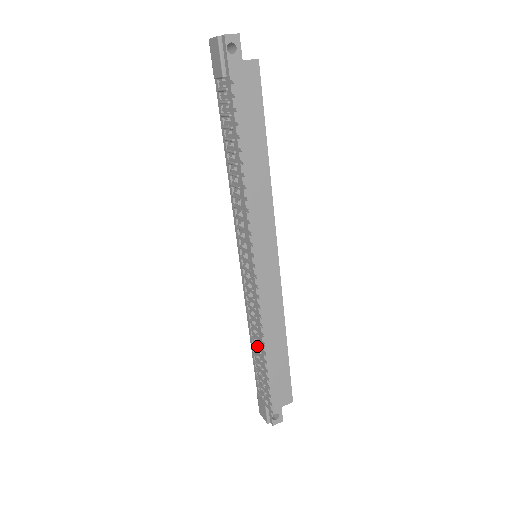
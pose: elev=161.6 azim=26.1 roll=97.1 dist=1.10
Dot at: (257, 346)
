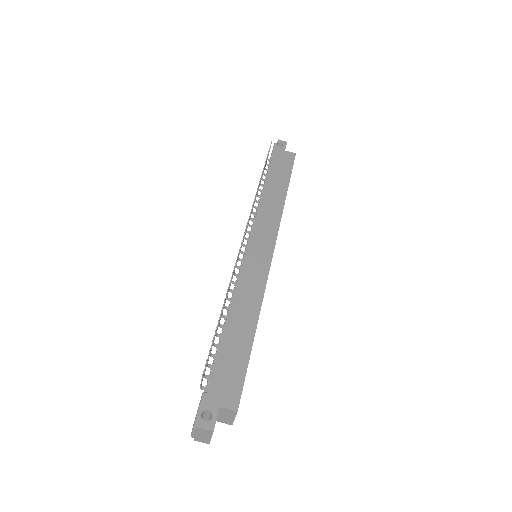
Dot at: occluded
